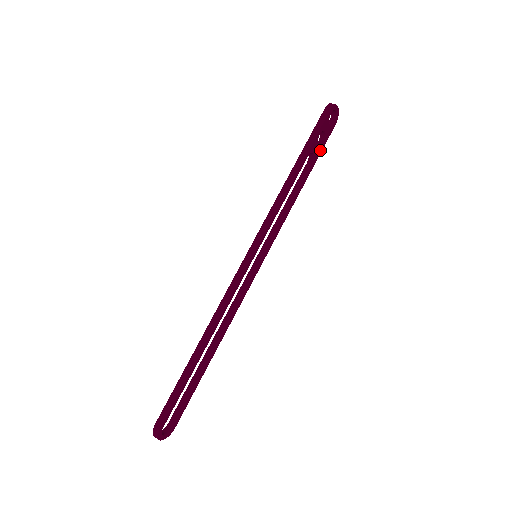
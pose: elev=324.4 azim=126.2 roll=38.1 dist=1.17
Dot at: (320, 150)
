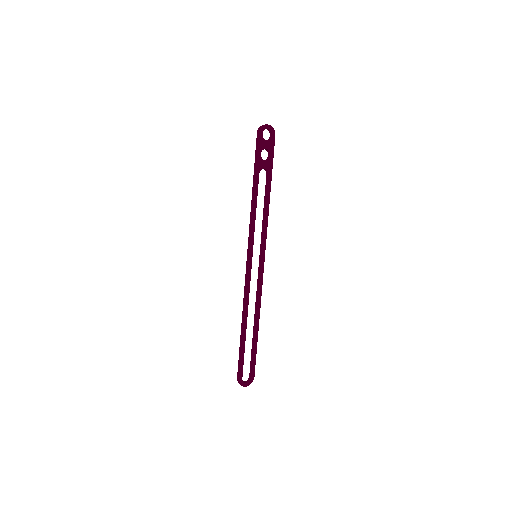
Dot at: (271, 161)
